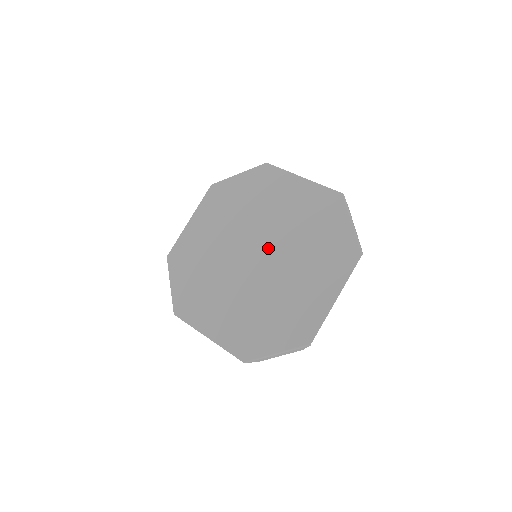
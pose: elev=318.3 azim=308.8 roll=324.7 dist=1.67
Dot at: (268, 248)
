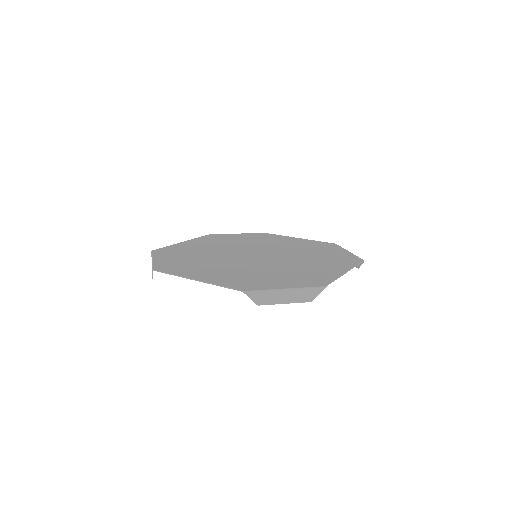
Dot at: (269, 253)
